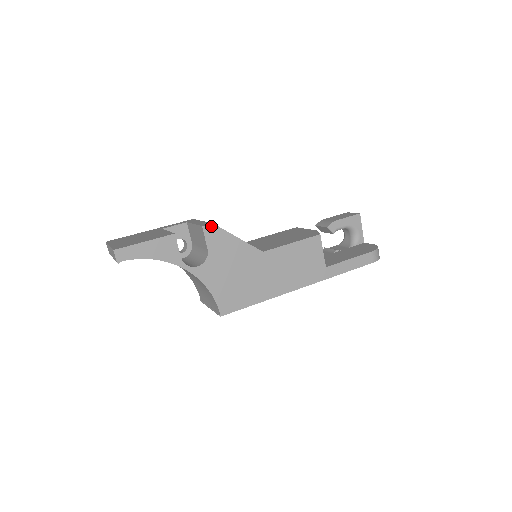
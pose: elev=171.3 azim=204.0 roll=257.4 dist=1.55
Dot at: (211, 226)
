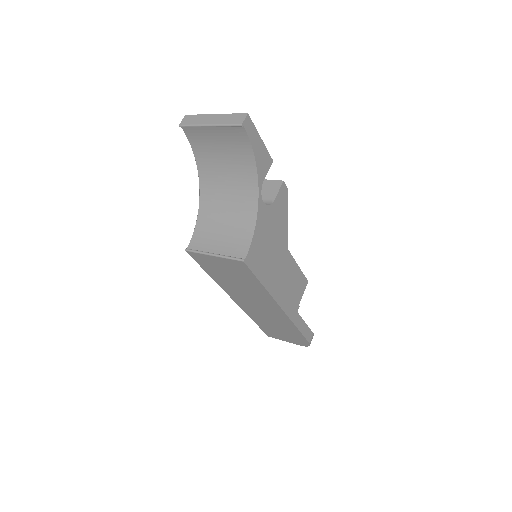
Dot at: (286, 188)
